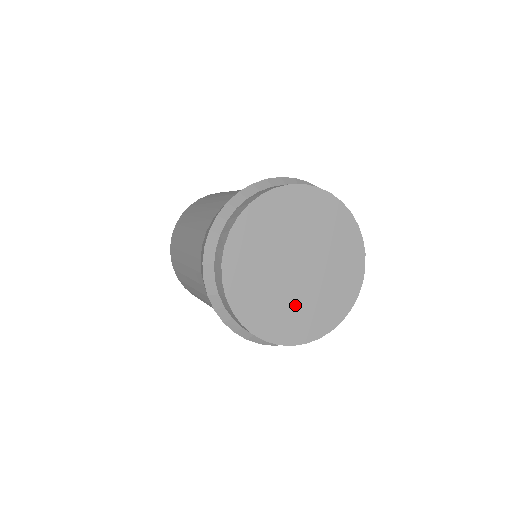
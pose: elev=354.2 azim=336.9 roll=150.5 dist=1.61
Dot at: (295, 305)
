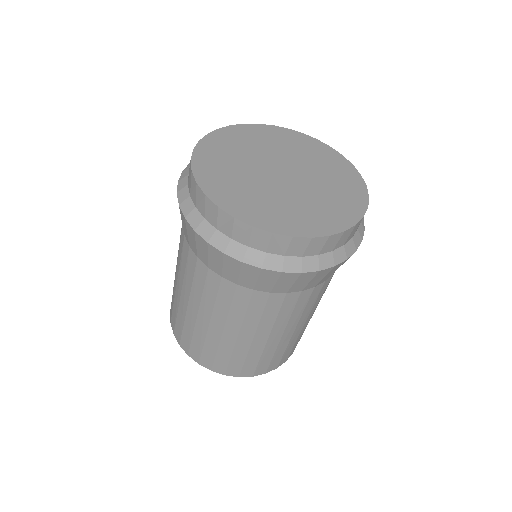
Dot at: (316, 198)
